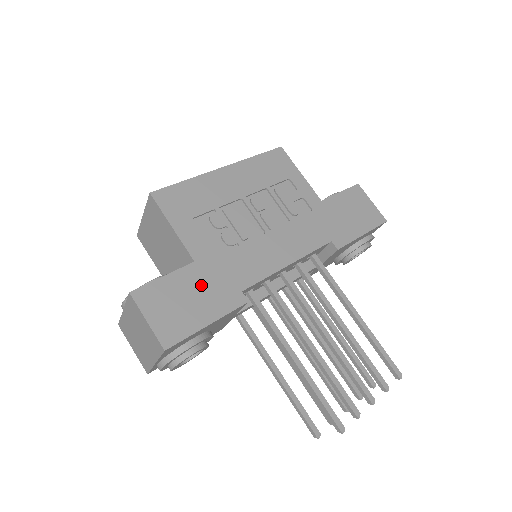
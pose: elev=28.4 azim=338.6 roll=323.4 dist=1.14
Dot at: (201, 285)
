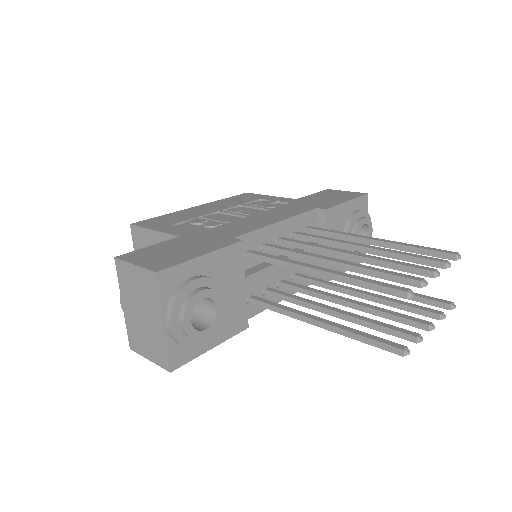
Dot at: (189, 243)
